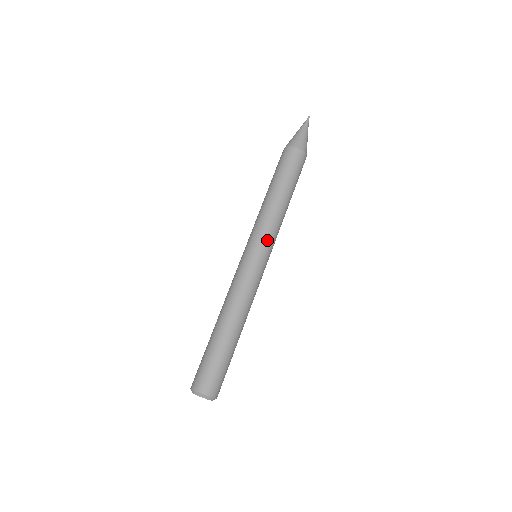
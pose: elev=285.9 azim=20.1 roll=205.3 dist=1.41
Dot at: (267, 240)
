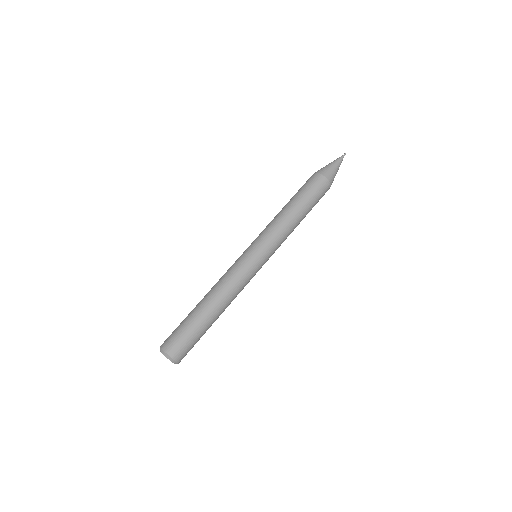
Dot at: (261, 239)
